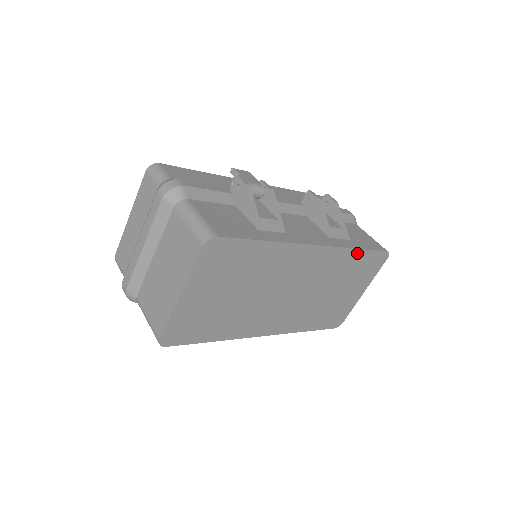
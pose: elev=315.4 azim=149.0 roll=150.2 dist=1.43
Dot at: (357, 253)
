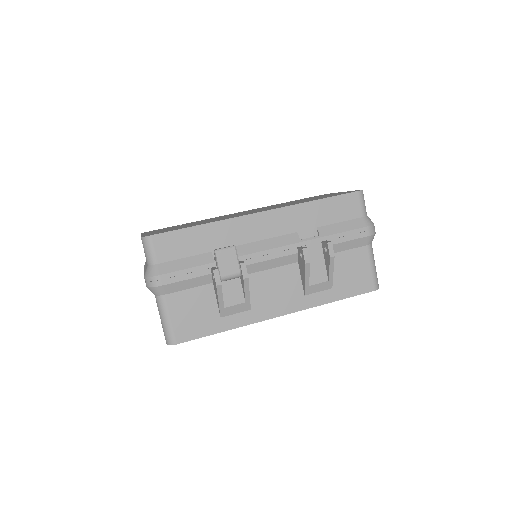
Dot at: (333, 300)
